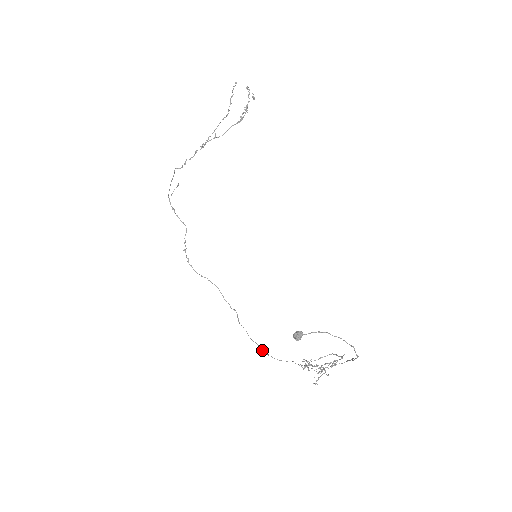
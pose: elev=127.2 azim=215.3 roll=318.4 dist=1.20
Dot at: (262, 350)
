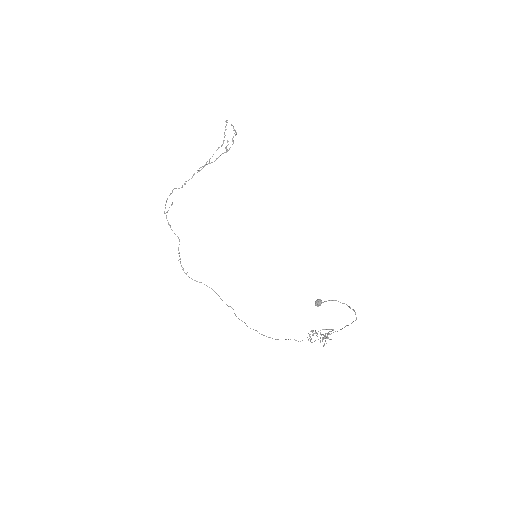
Dot at: (263, 335)
